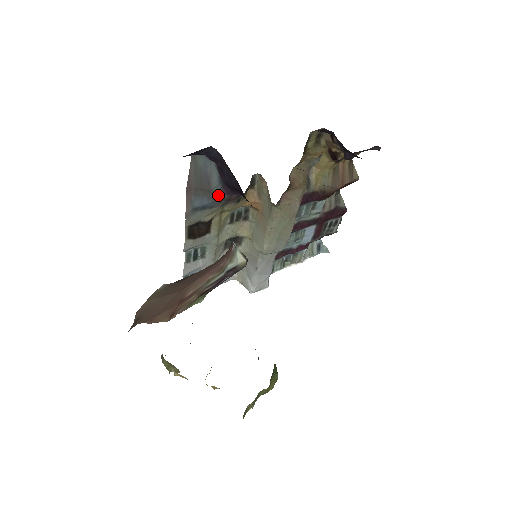
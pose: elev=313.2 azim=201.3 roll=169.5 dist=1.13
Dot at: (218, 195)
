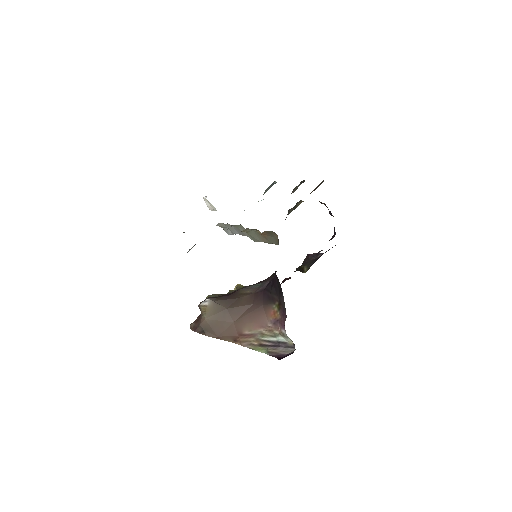
Dot at: occluded
